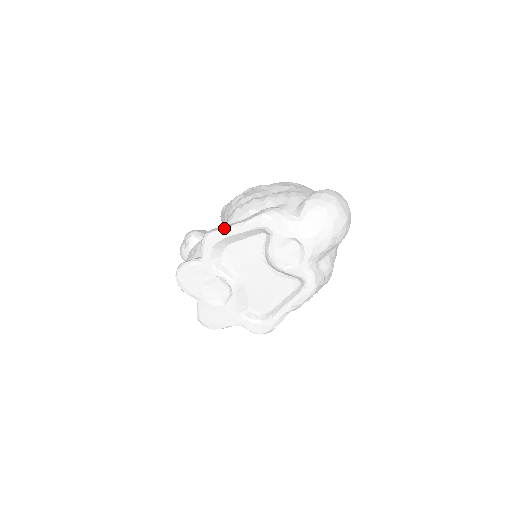
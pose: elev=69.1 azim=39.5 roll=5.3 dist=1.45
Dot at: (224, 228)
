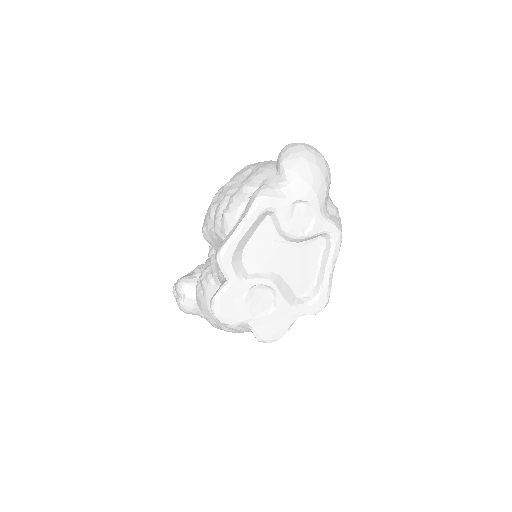
Dot at: (230, 236)
